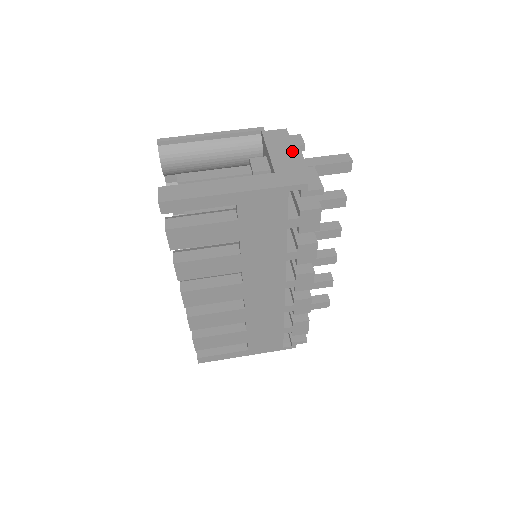
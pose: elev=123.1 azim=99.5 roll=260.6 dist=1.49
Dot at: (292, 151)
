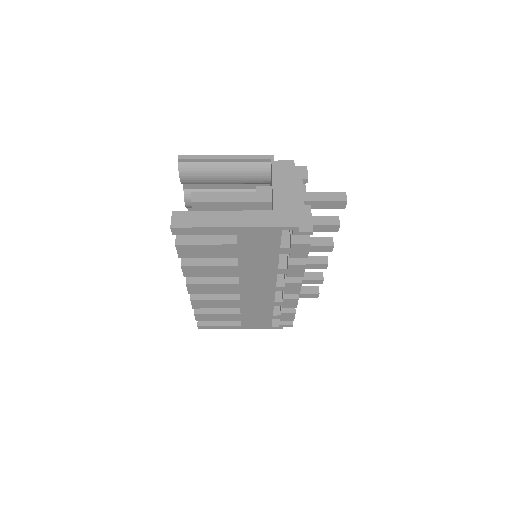
Dot at: (293, 188)
